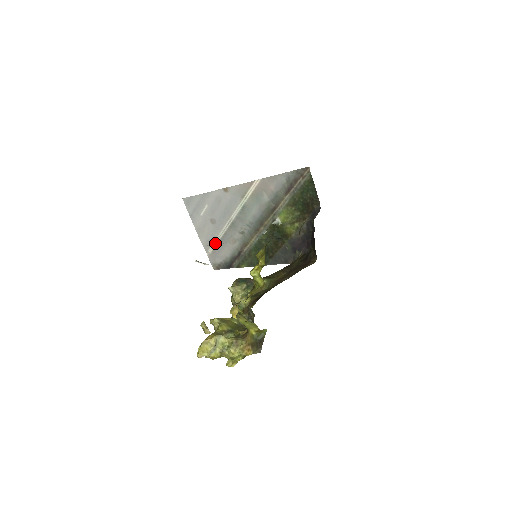
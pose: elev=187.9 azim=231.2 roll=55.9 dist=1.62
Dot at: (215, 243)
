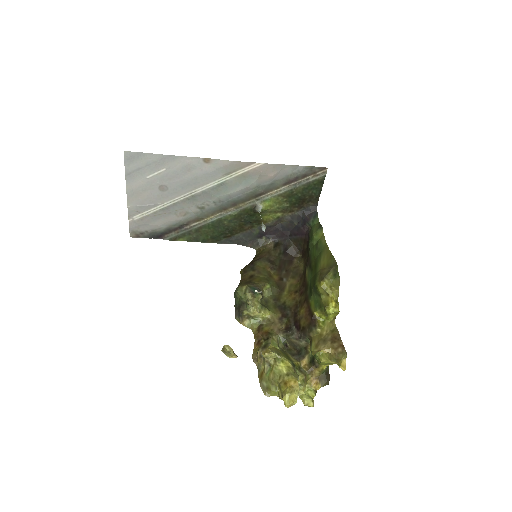
Dot at: (151, 211)
